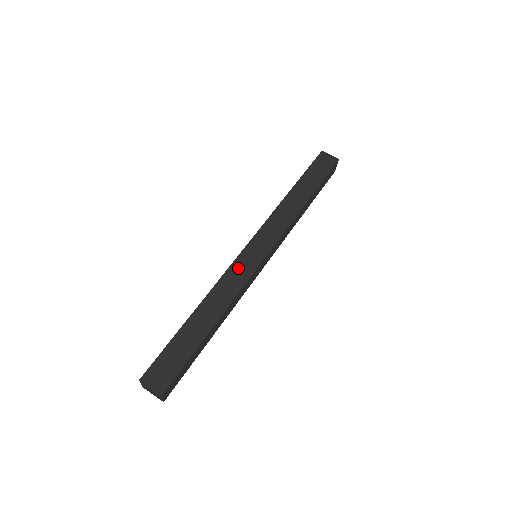
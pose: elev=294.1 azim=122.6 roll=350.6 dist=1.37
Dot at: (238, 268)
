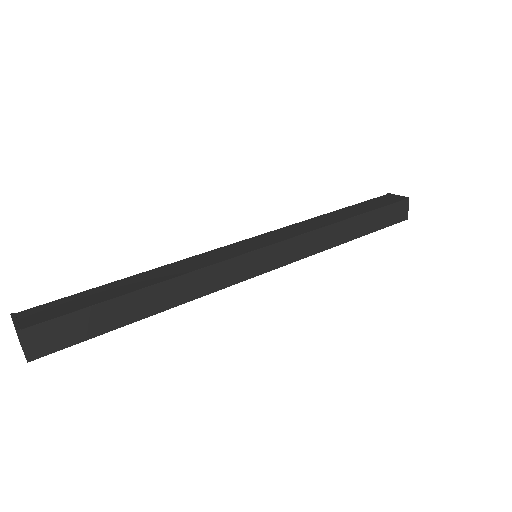
Dot at: (220, 252)
